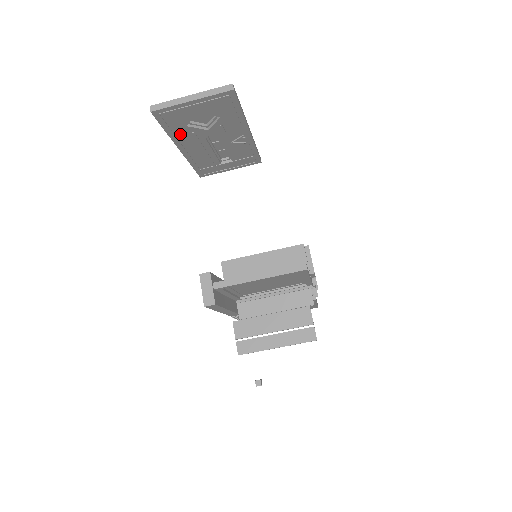
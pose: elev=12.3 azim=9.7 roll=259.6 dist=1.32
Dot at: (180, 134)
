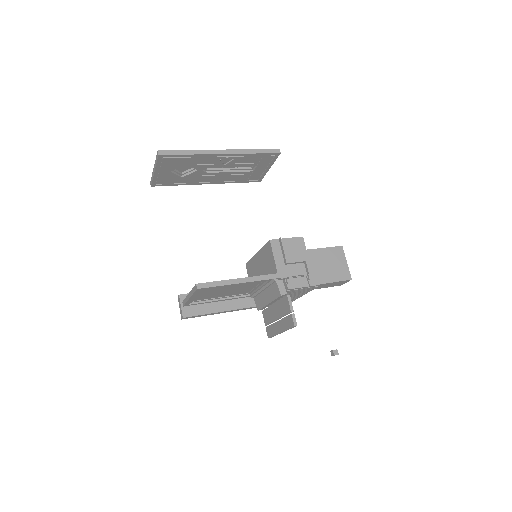
Dot at: (189, 181)
